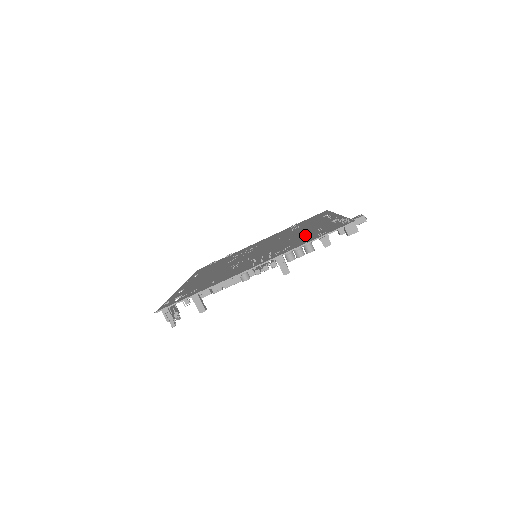
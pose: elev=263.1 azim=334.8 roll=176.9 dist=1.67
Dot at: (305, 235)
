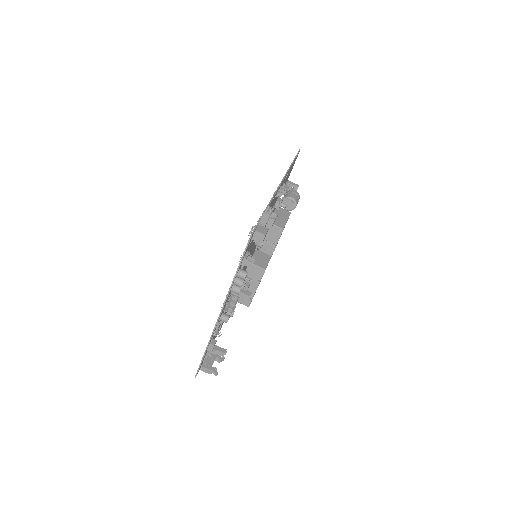
Dot at: occluded
